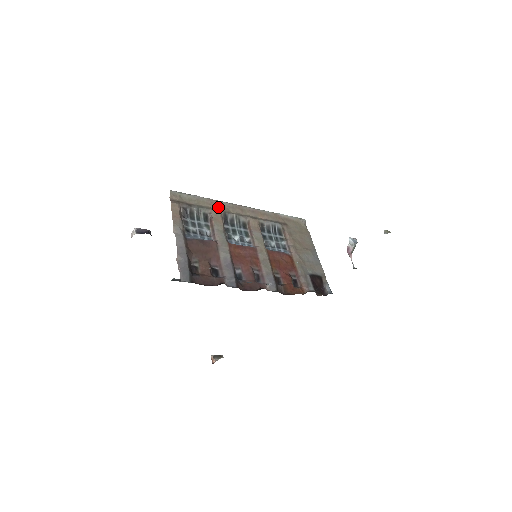
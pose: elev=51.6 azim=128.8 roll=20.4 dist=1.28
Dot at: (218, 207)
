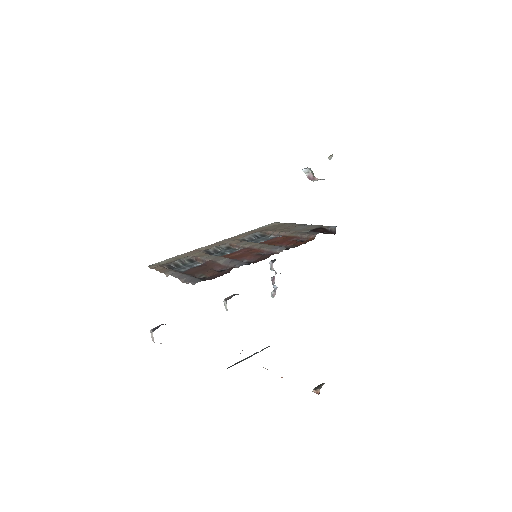
Dot at: (197, 252)
